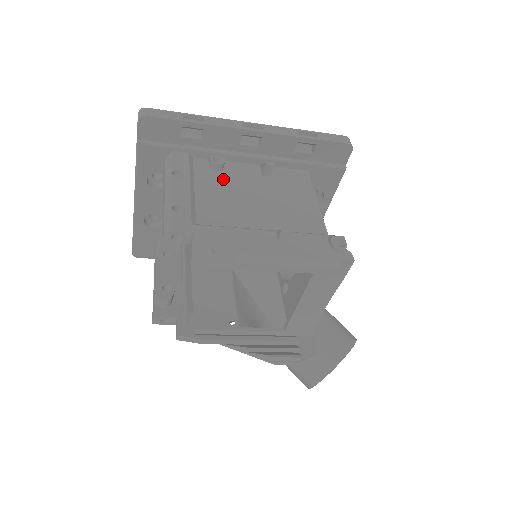
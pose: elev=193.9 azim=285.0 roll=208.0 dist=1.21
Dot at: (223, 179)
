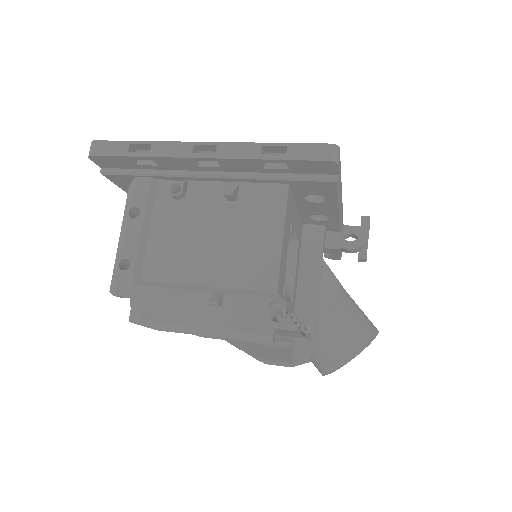
Dot at: (181, 212)
